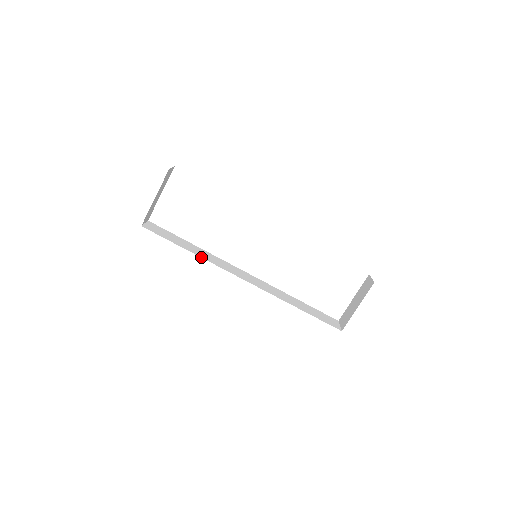
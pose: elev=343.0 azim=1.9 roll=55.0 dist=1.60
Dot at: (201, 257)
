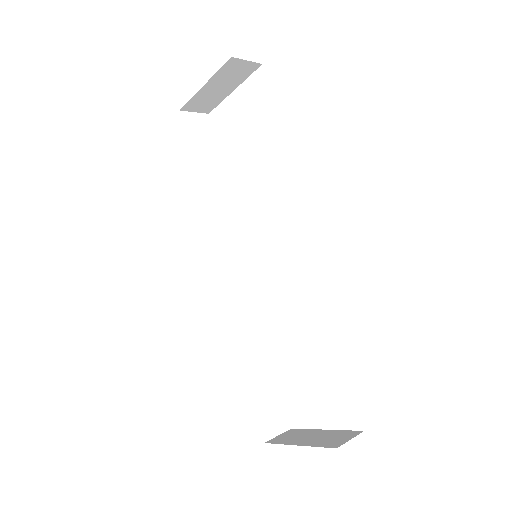
Dot at: (203, 199)
